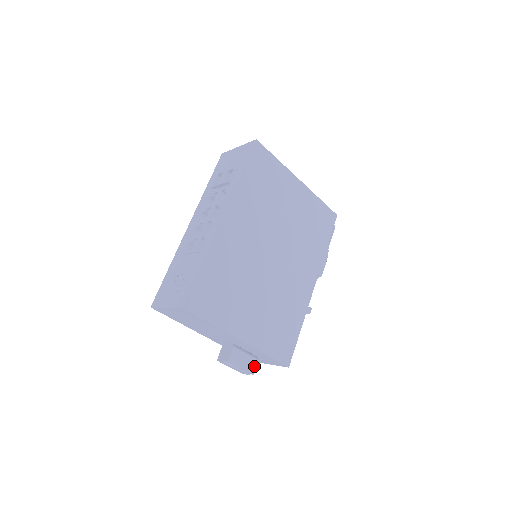
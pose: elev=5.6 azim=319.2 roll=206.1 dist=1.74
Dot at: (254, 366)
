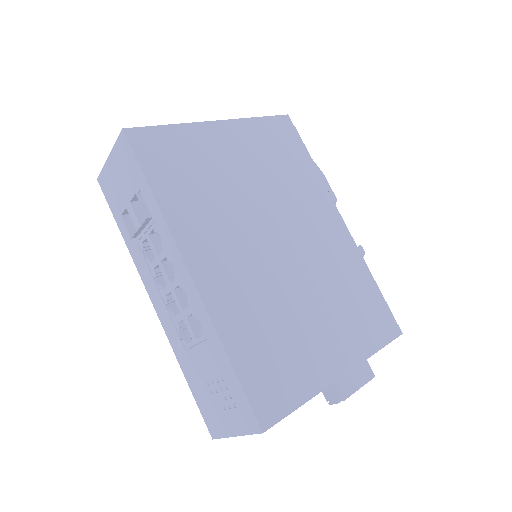
Dot at: (368, 368)
